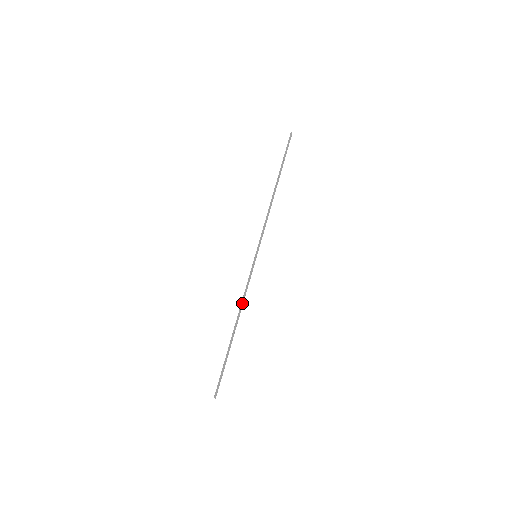
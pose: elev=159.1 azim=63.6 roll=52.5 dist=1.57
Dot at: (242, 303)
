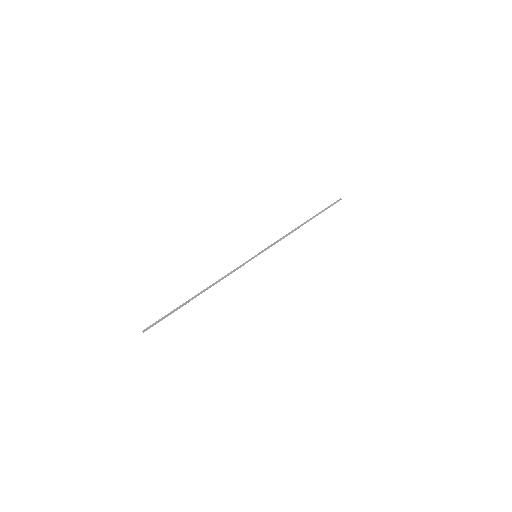
Dot at: (220, 279)
